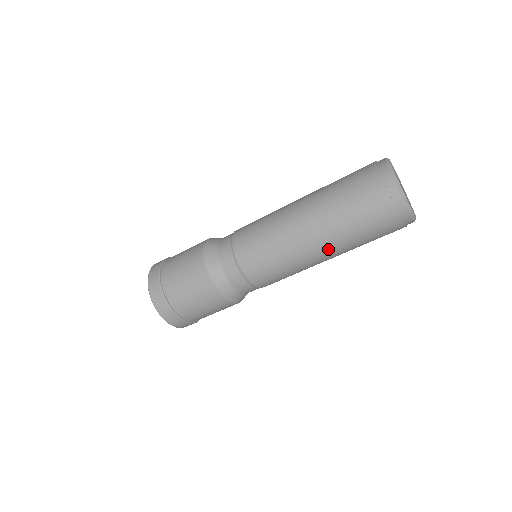
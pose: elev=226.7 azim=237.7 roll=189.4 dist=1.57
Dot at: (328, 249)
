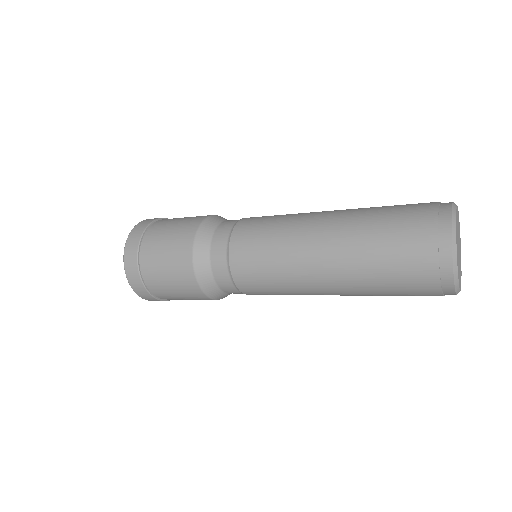
Dot at: (341, 292)
